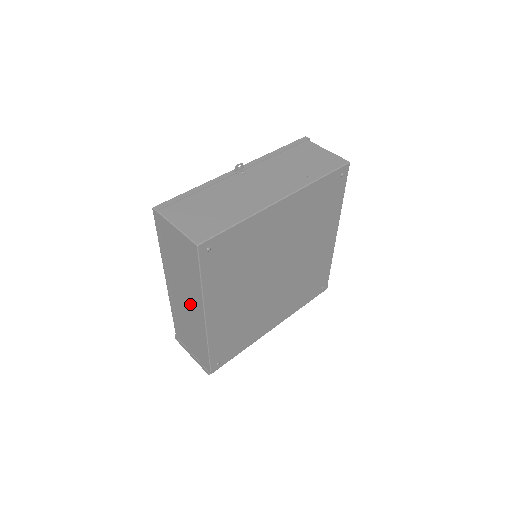
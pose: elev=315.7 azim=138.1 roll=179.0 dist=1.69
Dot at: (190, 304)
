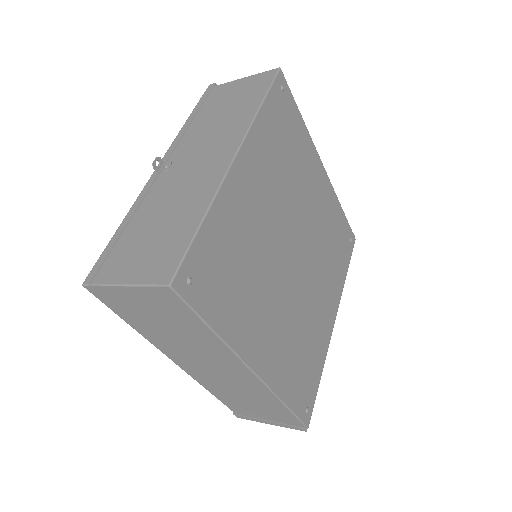
Dot at: (222, 368)
